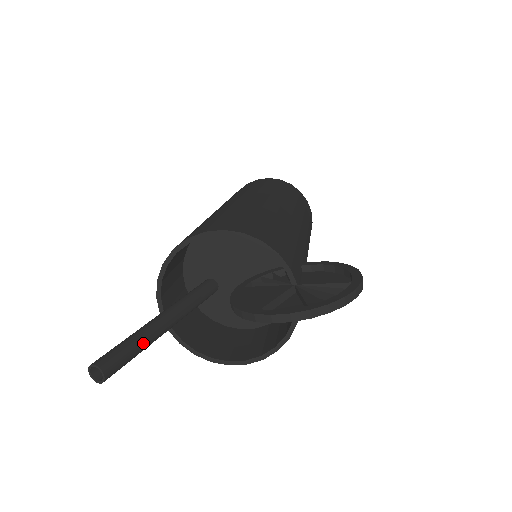
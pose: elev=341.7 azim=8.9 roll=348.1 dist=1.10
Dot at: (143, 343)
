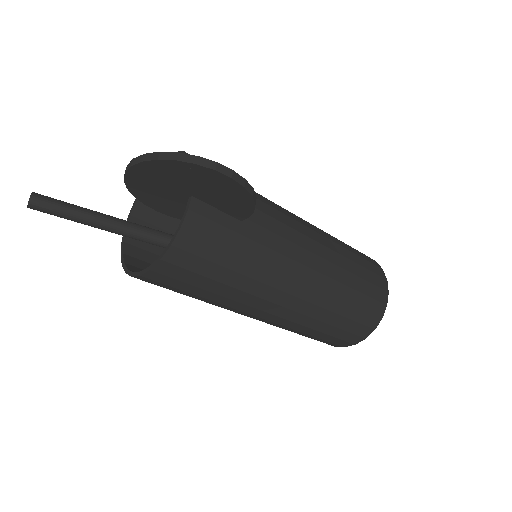
Dot at: (78, 211)
